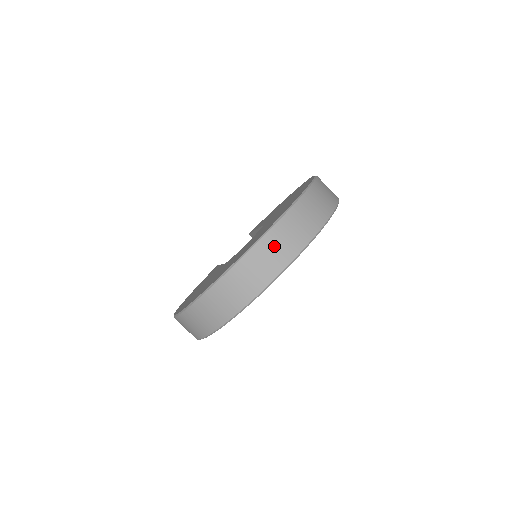
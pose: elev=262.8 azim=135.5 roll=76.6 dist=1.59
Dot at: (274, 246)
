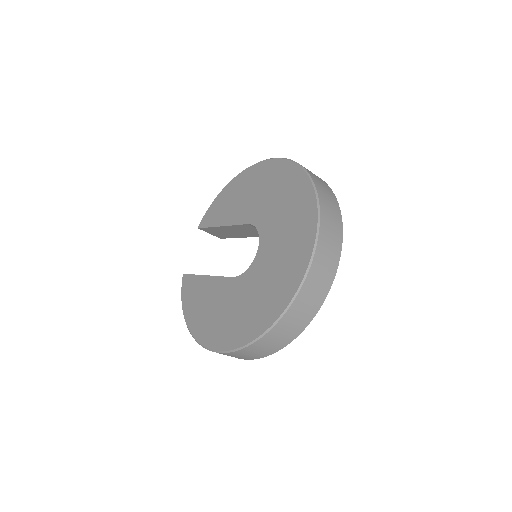
Dot at: (325, 252)
